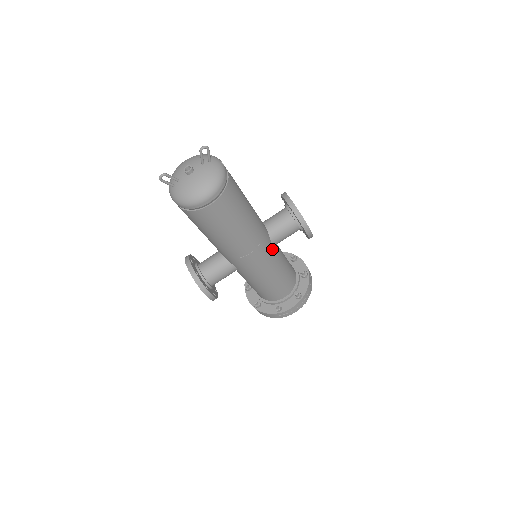
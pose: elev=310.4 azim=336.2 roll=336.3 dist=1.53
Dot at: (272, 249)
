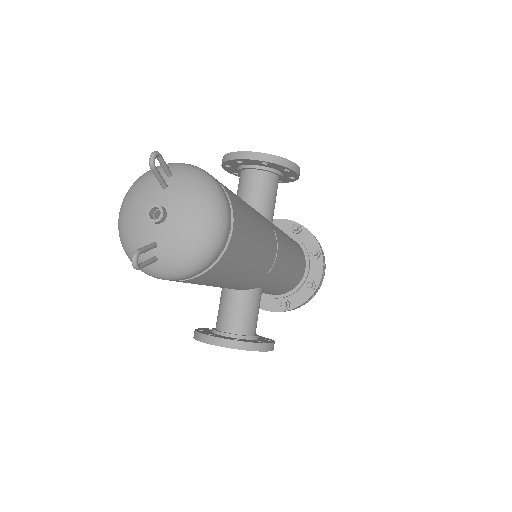
Dot at: occluded
